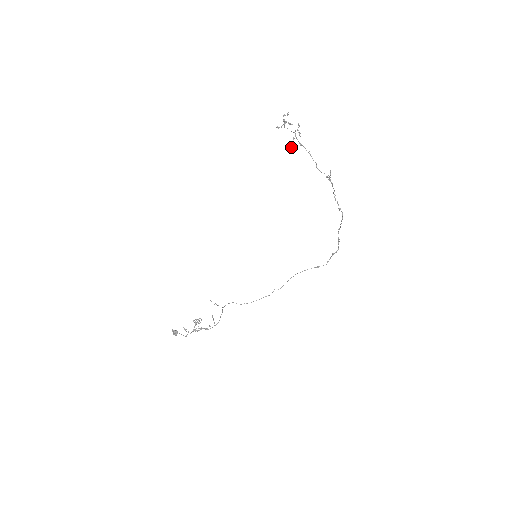
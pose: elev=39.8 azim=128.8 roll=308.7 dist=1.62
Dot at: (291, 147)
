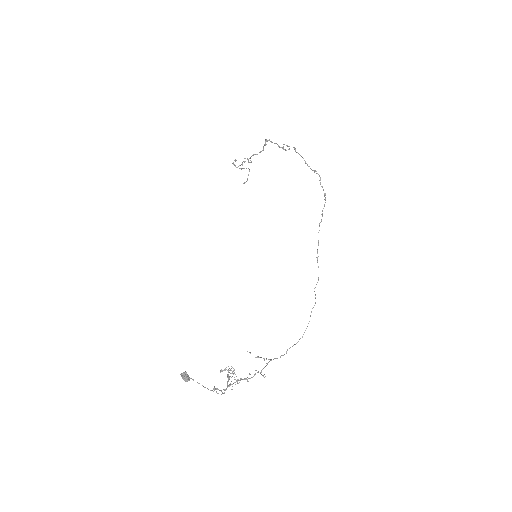
Dot at: occluded
